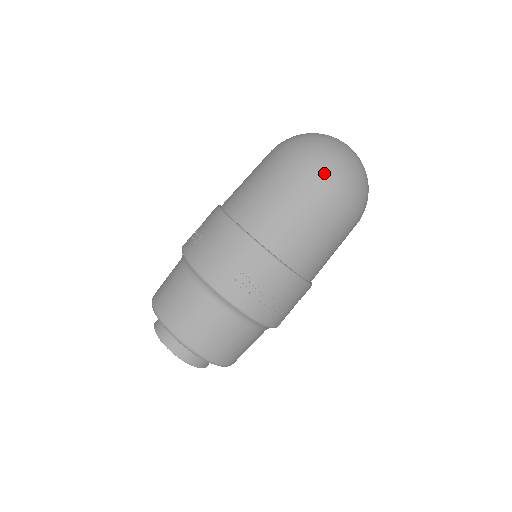
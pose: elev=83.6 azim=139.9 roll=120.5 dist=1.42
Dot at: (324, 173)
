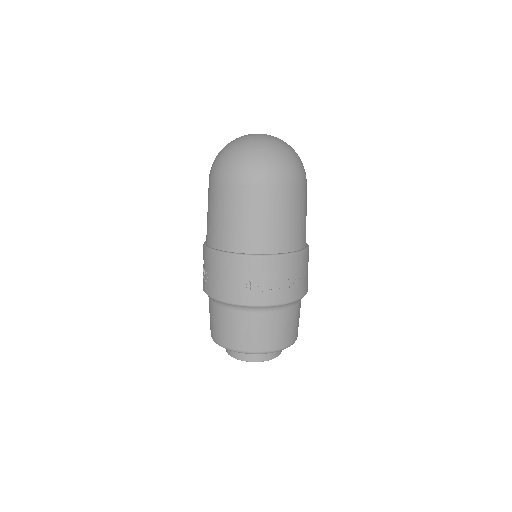
Dot at: (250, 174)
